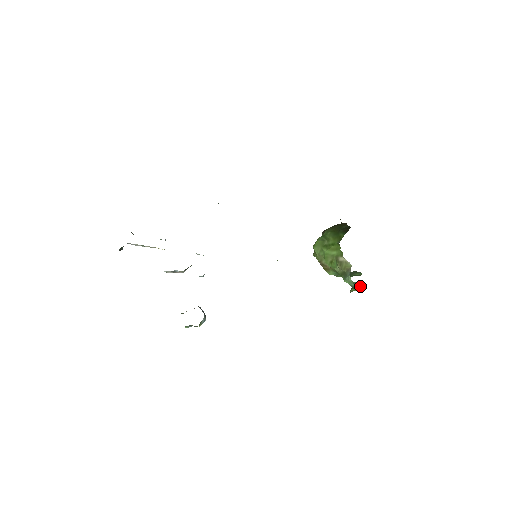
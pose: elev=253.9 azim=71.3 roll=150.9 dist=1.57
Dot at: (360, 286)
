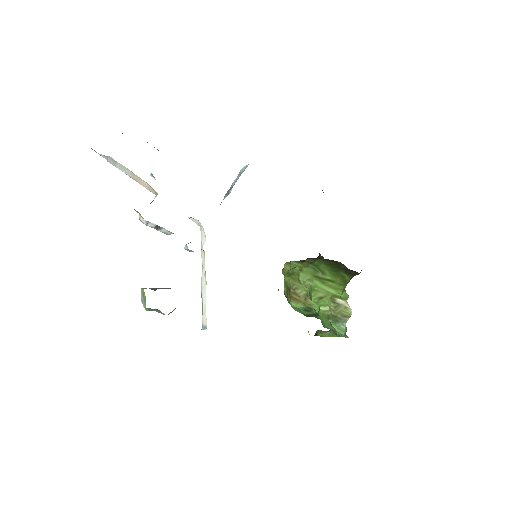
Dot at: occluded
